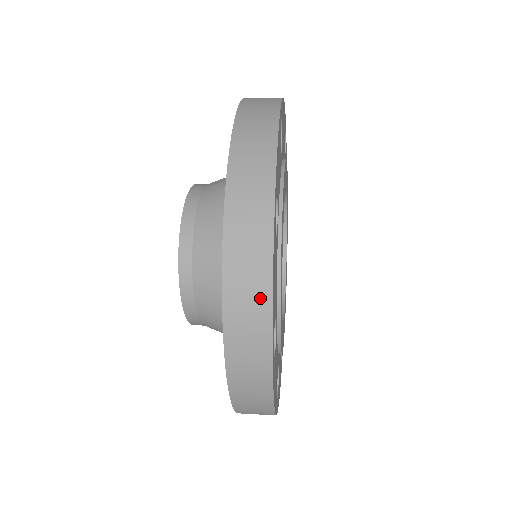
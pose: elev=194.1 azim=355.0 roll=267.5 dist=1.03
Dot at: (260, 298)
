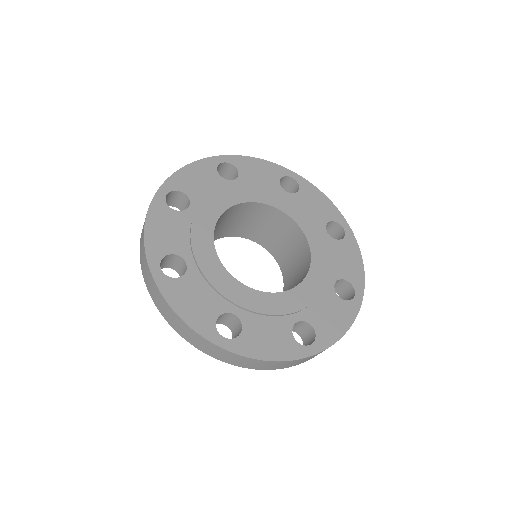
Dot at: (179, 321)
